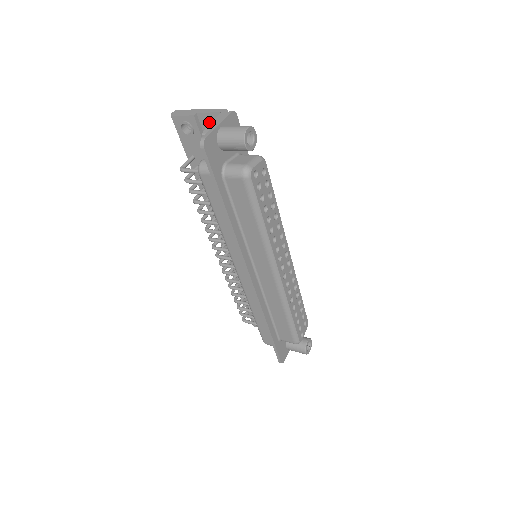
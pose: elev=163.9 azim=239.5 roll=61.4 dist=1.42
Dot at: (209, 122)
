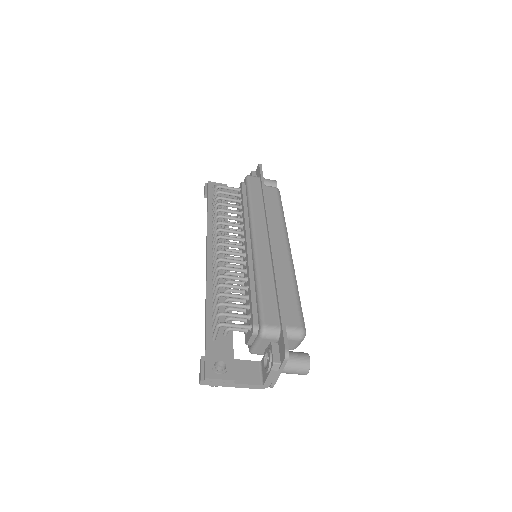
Dot at: (234, 192)
